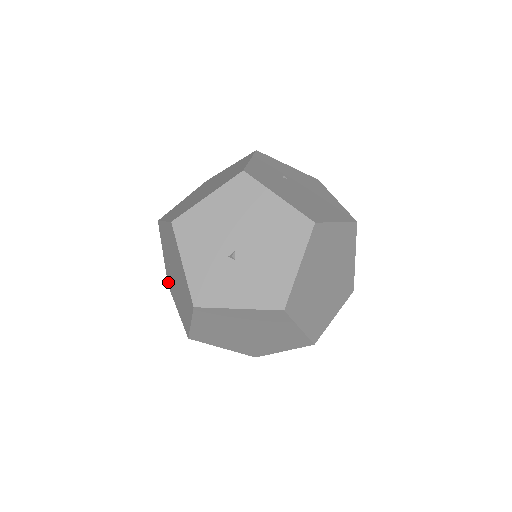
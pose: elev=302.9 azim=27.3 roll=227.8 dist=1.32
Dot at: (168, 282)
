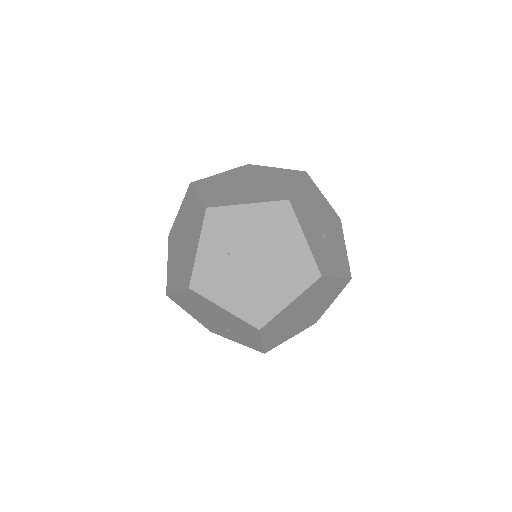
Dot at: (196, 282)
